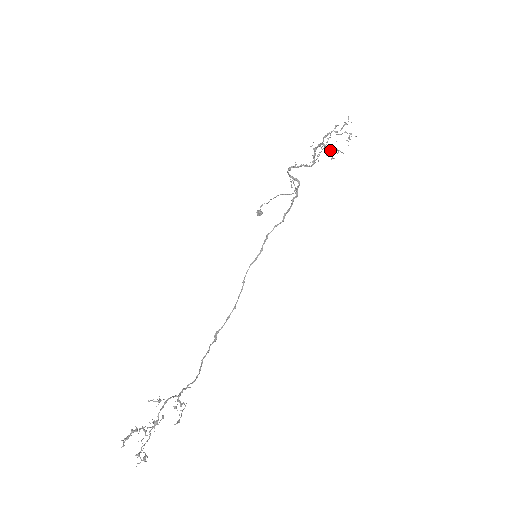
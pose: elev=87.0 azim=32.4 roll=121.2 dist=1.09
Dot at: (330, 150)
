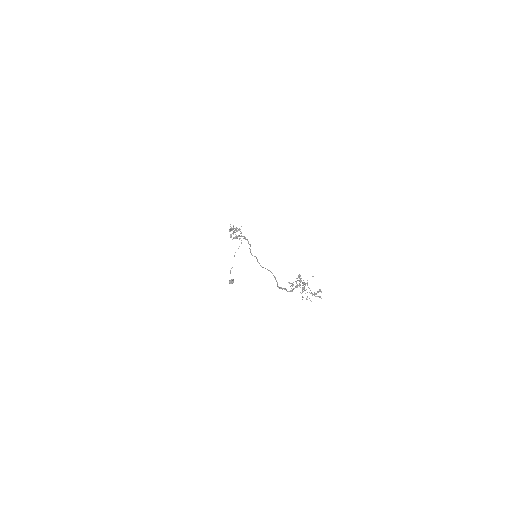
Dot at: (238, 230)
